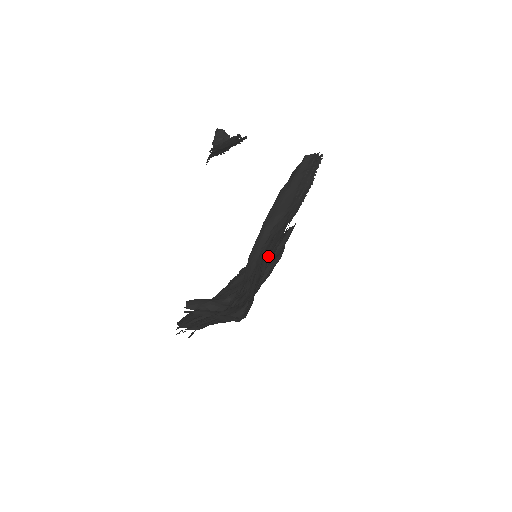
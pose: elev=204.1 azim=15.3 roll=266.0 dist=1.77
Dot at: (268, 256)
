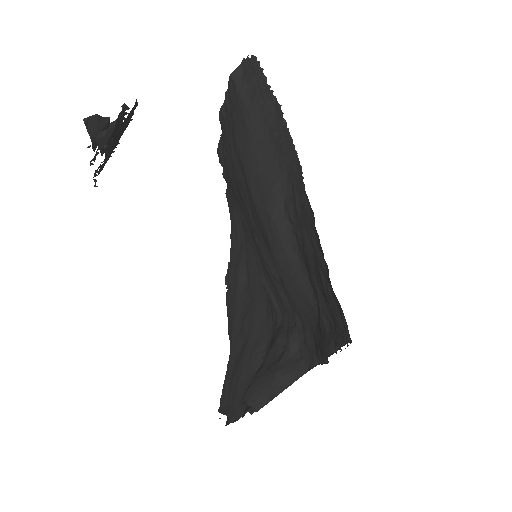
Dot at: occluded
